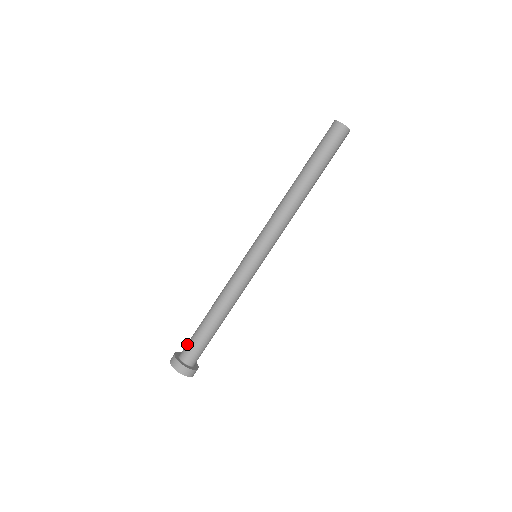
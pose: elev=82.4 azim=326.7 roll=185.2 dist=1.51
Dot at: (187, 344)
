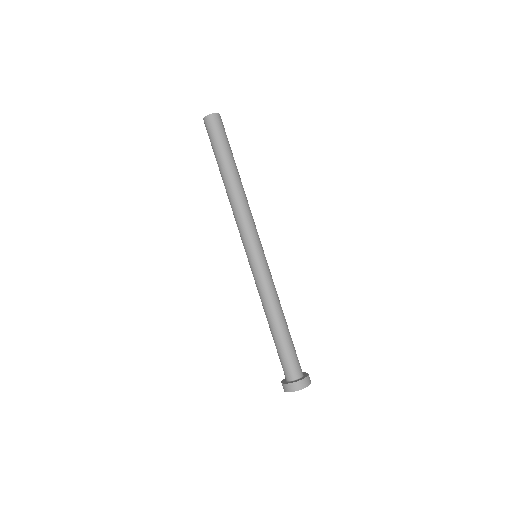
Dot at: (286, 366)
